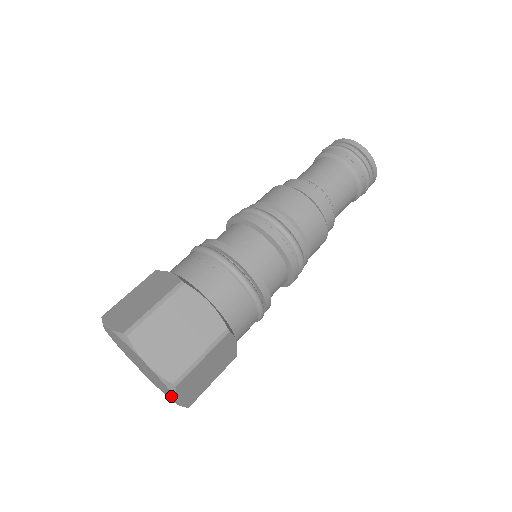
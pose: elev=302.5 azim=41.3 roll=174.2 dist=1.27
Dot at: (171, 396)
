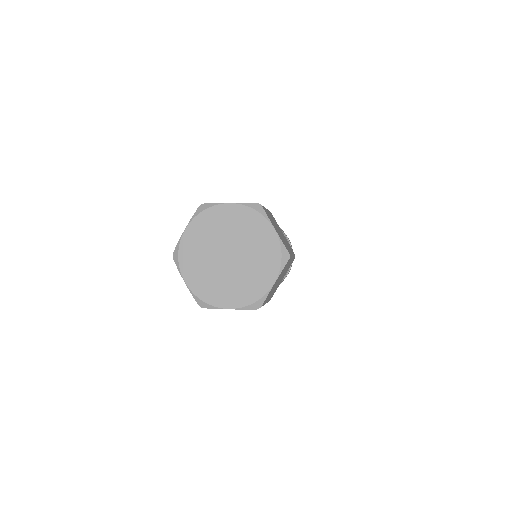
Dot at: (268, 247)
